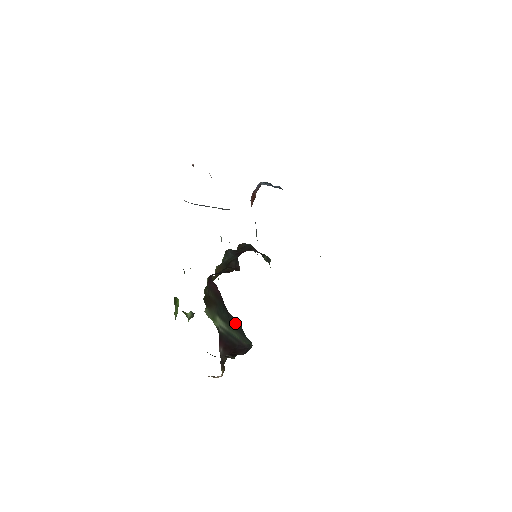
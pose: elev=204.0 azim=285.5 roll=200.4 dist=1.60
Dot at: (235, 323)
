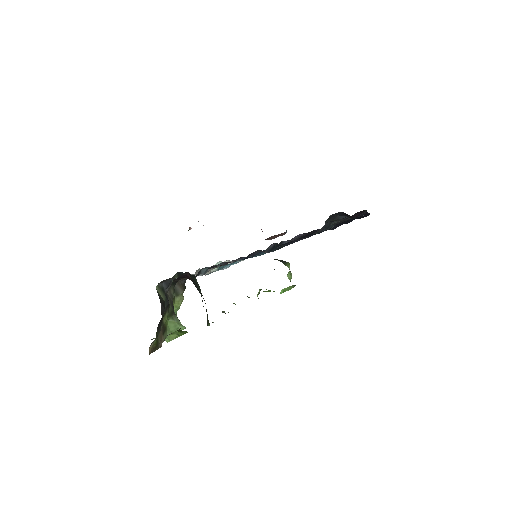
Dot at: (194, 282)
